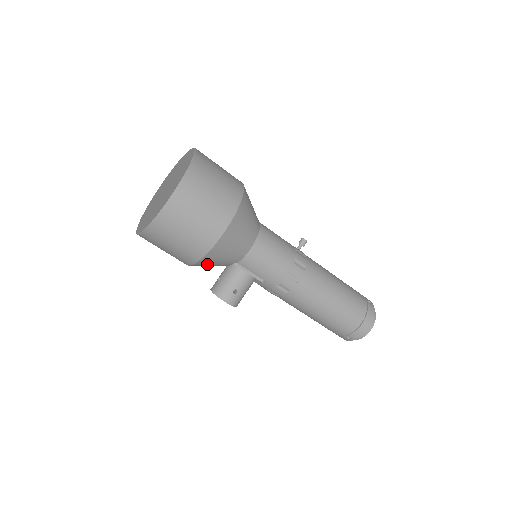
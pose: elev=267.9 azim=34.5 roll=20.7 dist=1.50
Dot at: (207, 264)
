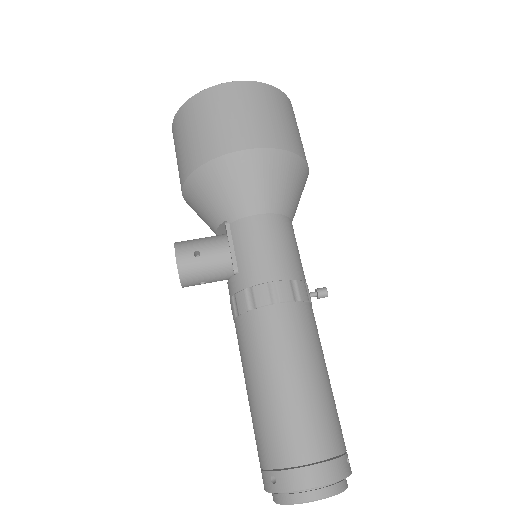
Dot at: (200, 193)
